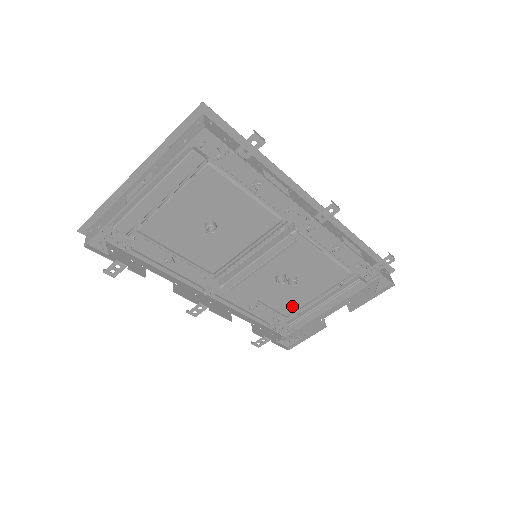
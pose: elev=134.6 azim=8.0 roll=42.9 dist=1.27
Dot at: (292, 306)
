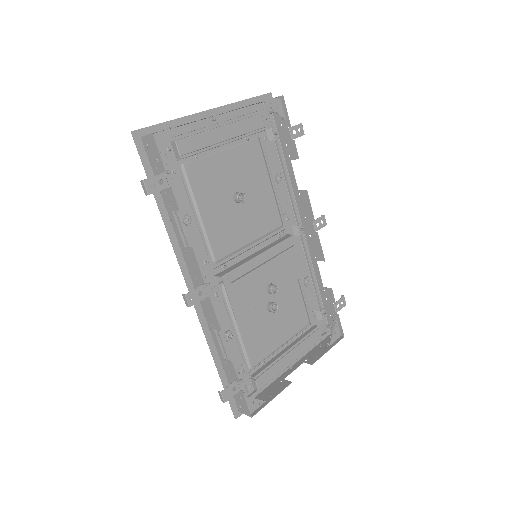
Dot at: (260, 351)
